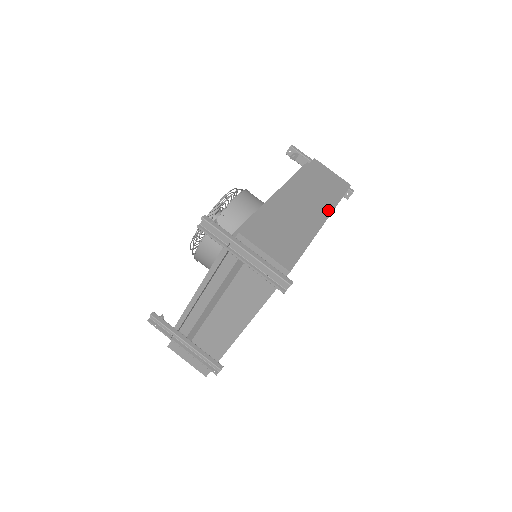
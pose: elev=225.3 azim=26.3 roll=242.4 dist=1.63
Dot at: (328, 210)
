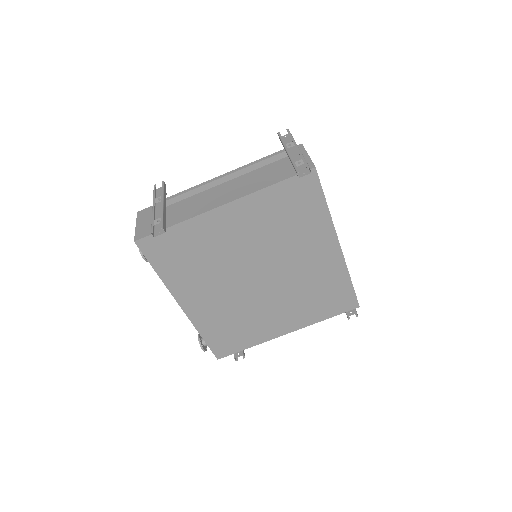
Dot at: occluded
